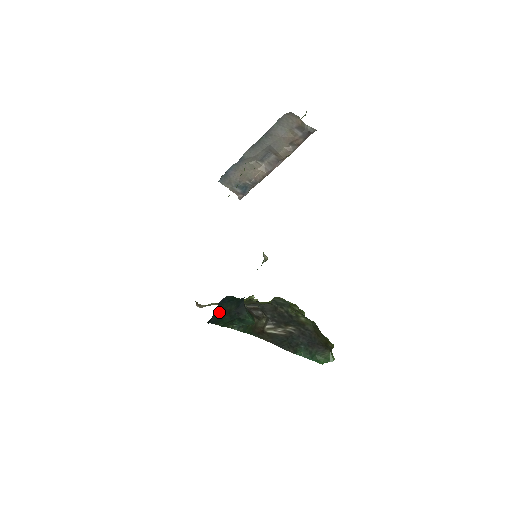
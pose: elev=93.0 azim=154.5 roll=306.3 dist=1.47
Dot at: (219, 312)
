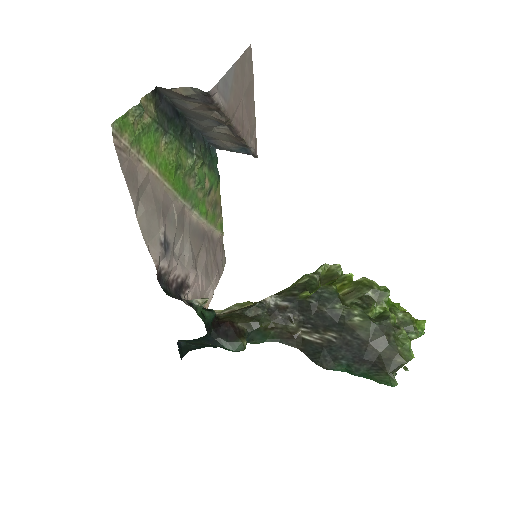
Dot at: (193, 345)
